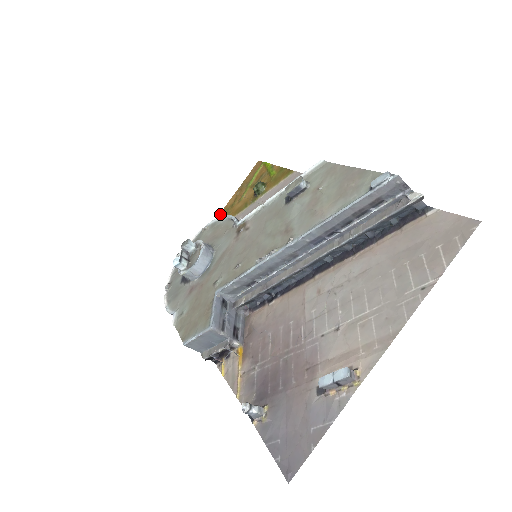
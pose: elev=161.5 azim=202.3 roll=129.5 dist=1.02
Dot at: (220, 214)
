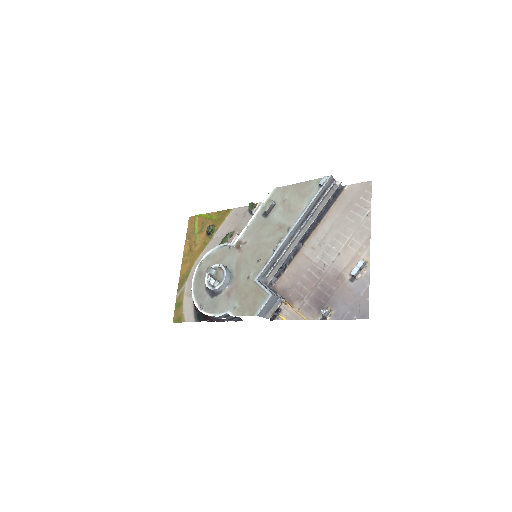
Dot at: (183, 260)
